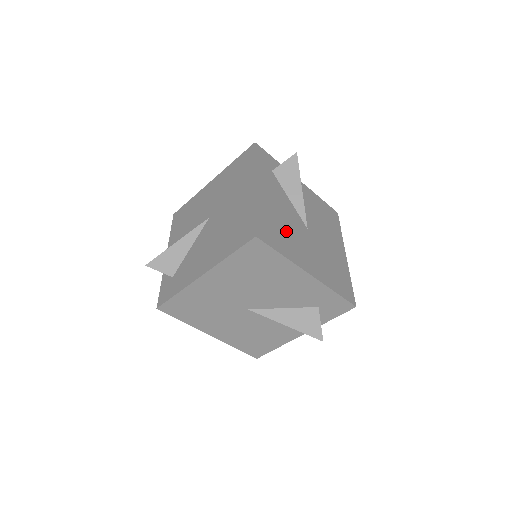
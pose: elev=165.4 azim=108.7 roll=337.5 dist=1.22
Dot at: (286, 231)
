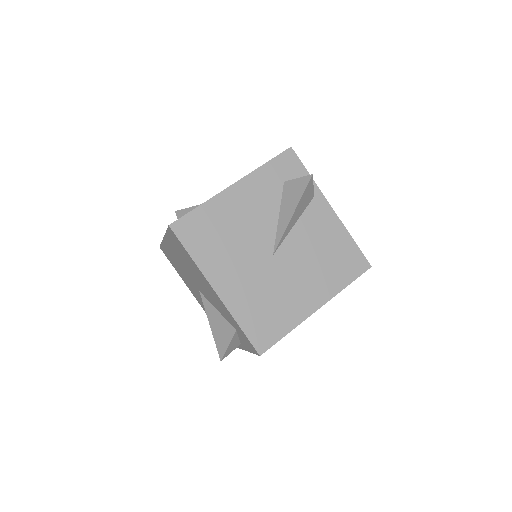
Dot at: (227, 241)
